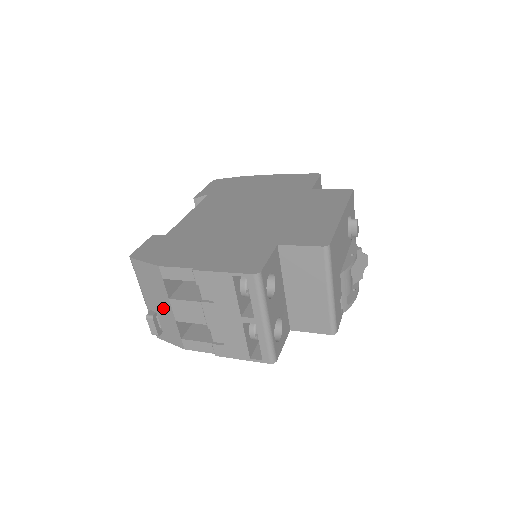
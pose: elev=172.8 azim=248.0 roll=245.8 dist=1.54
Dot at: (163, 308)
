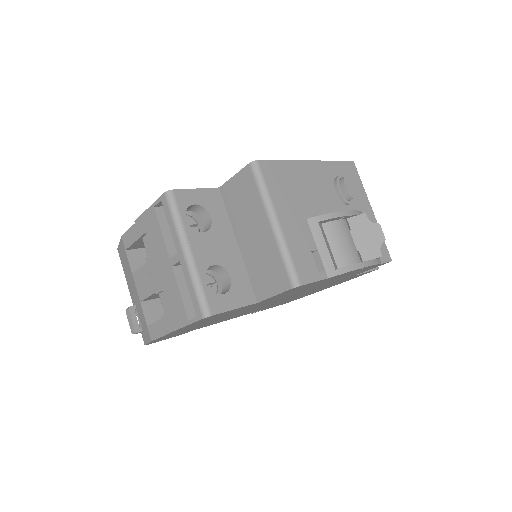
Dot at: (135, 293)
